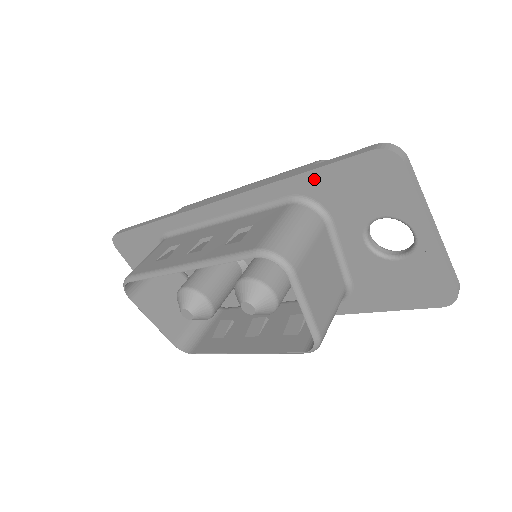
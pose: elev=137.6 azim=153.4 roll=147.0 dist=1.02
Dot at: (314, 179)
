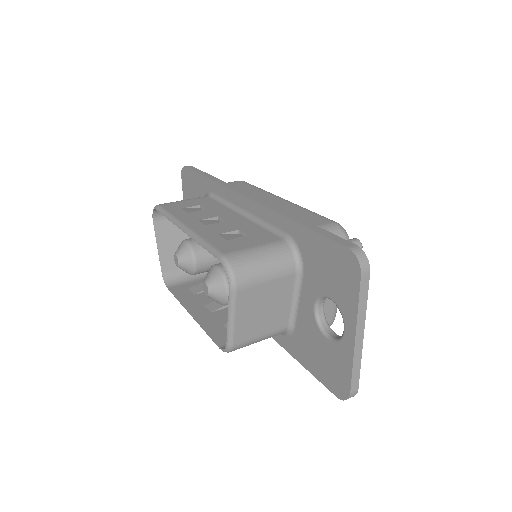
Dot at: (306, 235)
